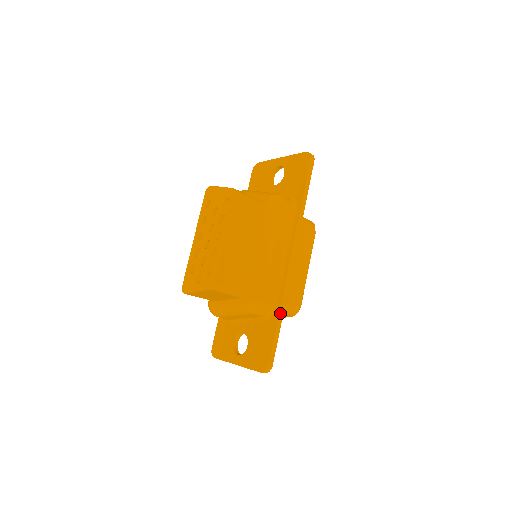
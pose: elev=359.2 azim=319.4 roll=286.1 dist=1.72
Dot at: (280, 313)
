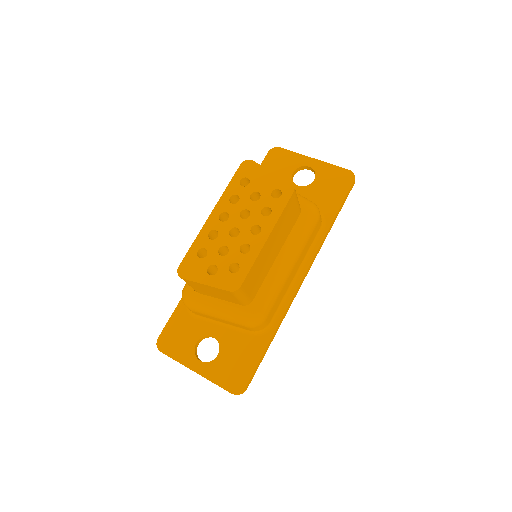
Dot at: (274, 334)
